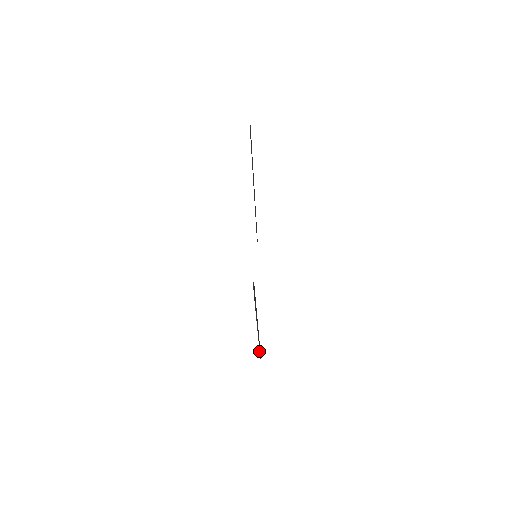
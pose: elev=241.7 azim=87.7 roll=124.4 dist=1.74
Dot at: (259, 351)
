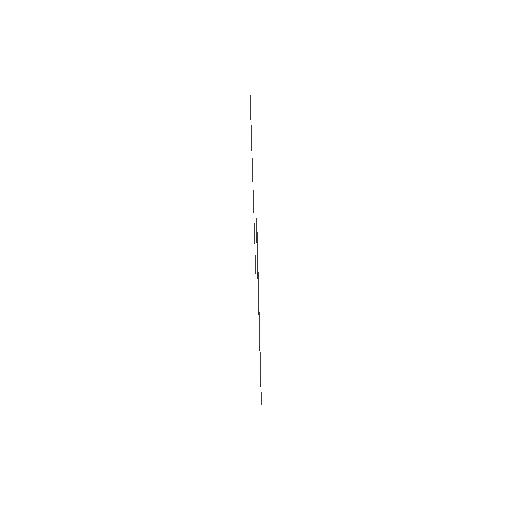
Dot at: (260, 384)
